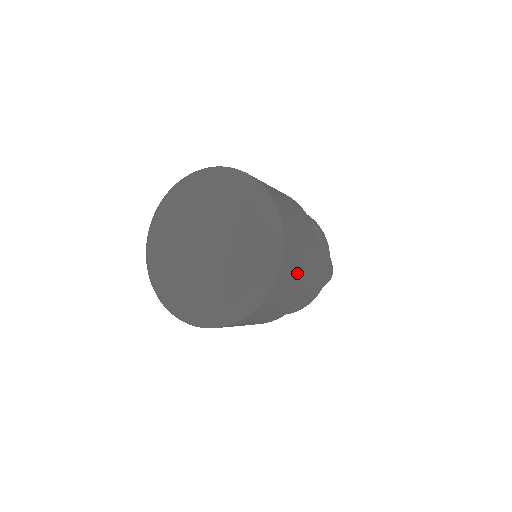
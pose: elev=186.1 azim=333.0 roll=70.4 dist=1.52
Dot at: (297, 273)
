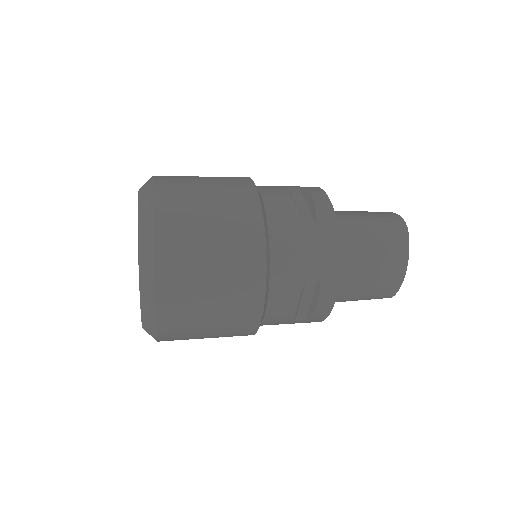
Dot at: occluded
